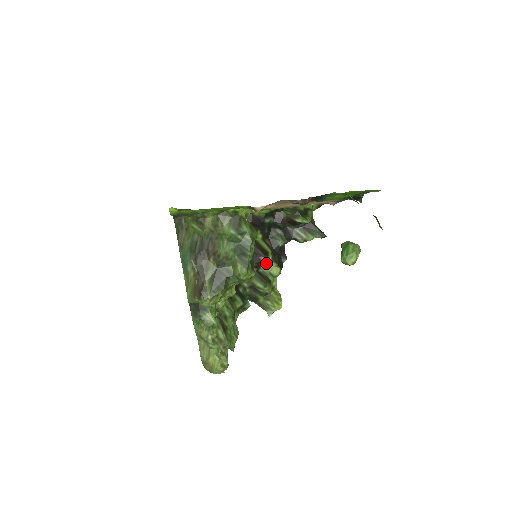
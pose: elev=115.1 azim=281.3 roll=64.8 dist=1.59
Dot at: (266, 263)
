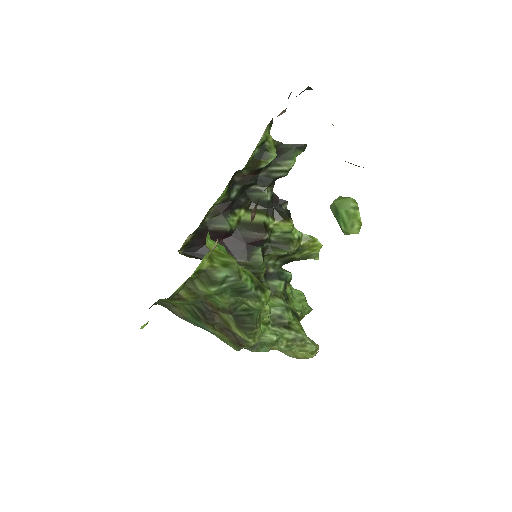
Dot at: (271, 229)
